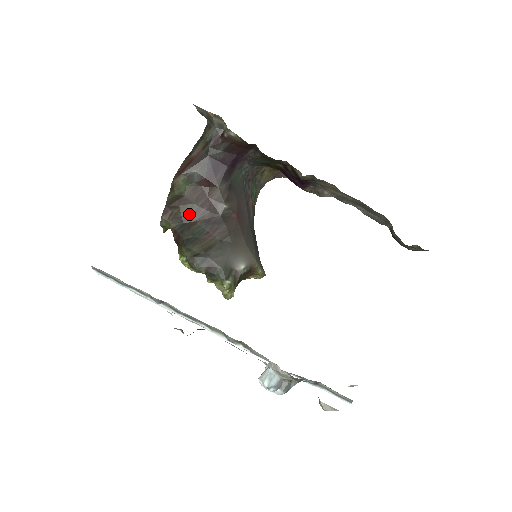
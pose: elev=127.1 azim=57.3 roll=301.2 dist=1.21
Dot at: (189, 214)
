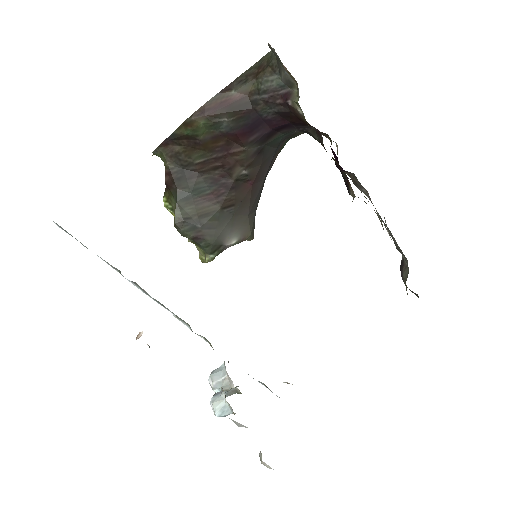
Dot at: (195, 161)
